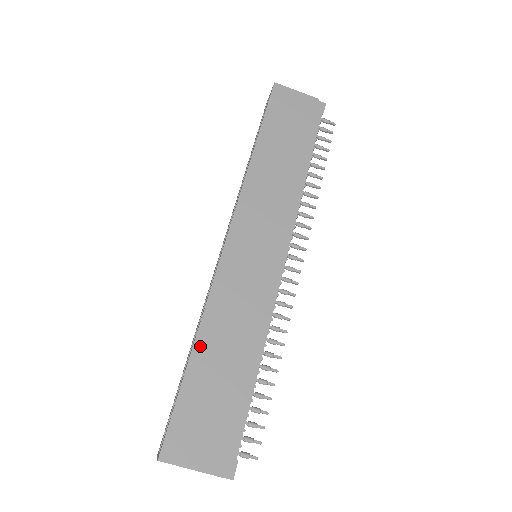
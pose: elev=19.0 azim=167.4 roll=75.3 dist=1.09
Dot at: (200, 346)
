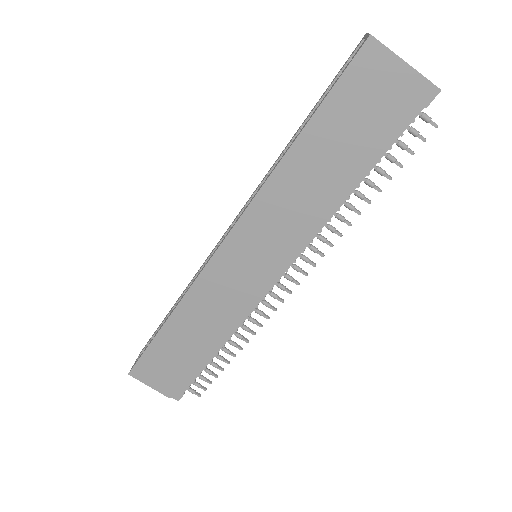
Dot at: (172, 322)
